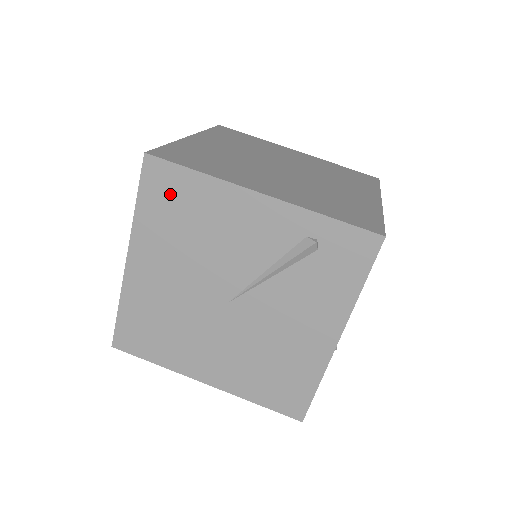
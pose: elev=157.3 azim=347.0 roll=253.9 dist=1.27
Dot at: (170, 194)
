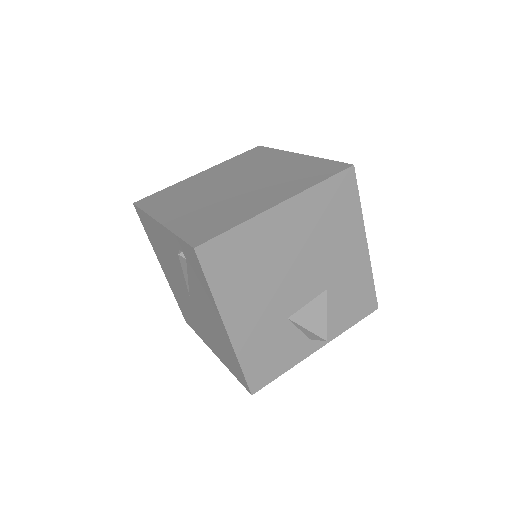
Dot at: (147, 226)
